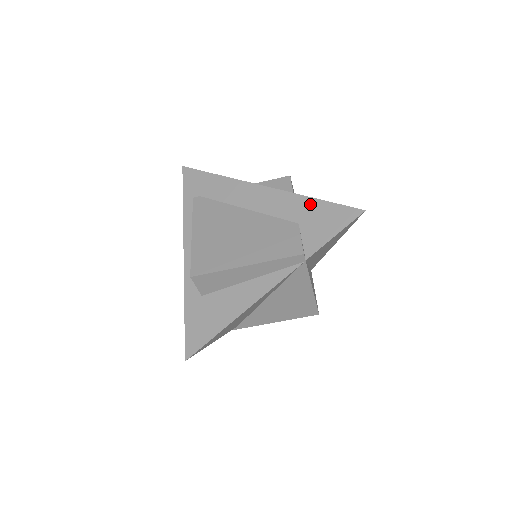
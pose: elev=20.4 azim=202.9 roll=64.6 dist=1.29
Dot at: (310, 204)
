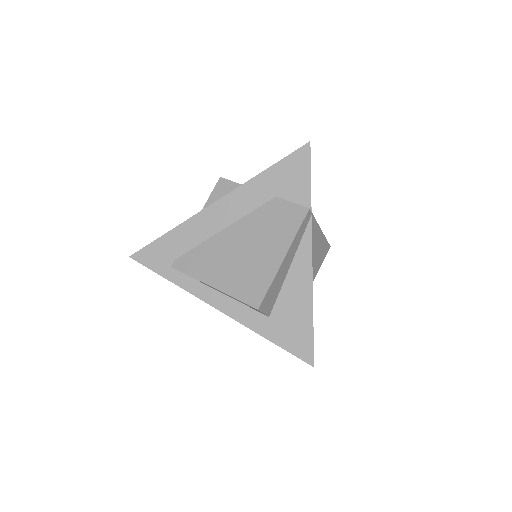
Dot at: (268, 176)
